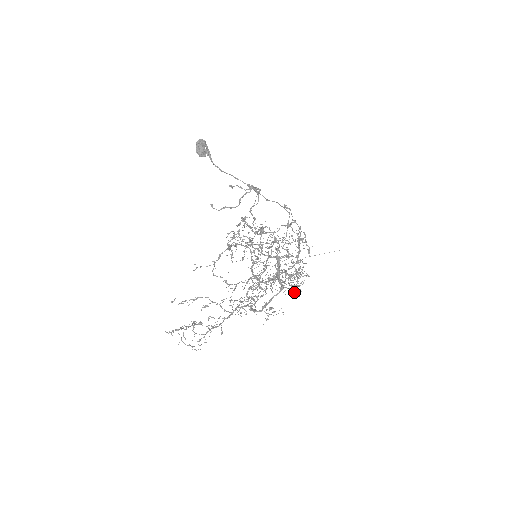
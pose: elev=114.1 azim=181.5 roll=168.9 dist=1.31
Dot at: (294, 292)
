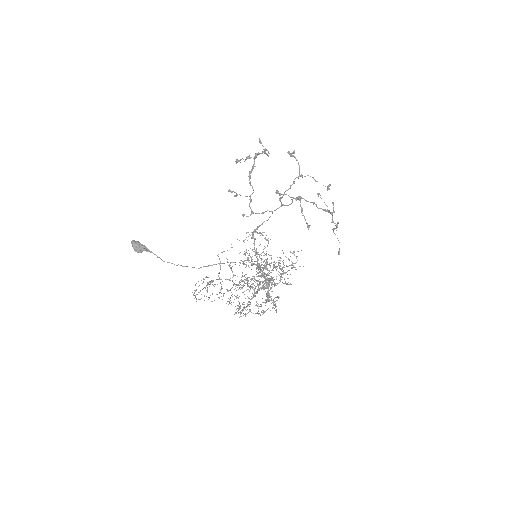
Dot at: occluded
